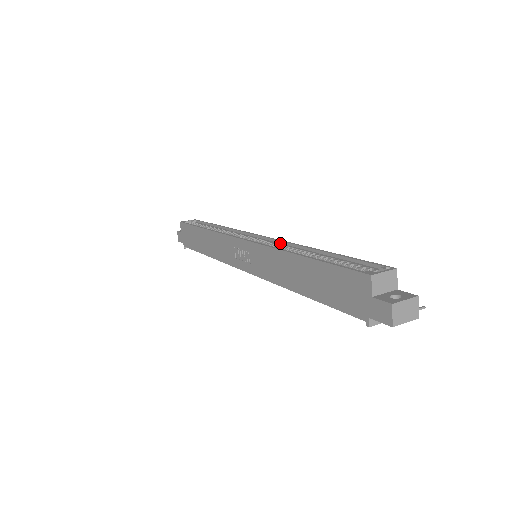
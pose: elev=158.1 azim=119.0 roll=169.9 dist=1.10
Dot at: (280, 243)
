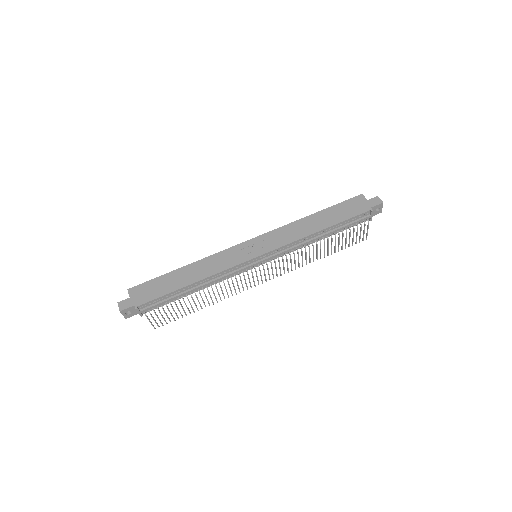
Dot at: occluded
